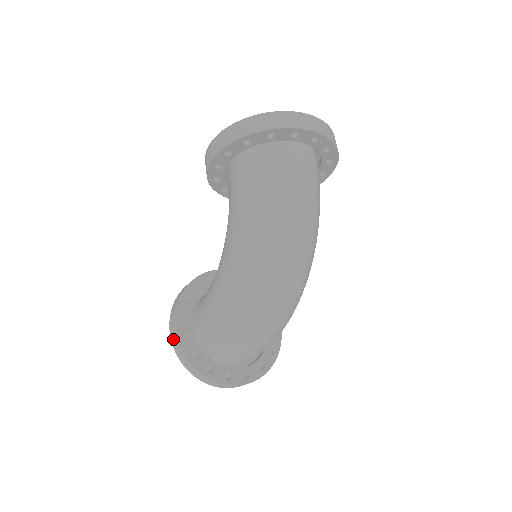
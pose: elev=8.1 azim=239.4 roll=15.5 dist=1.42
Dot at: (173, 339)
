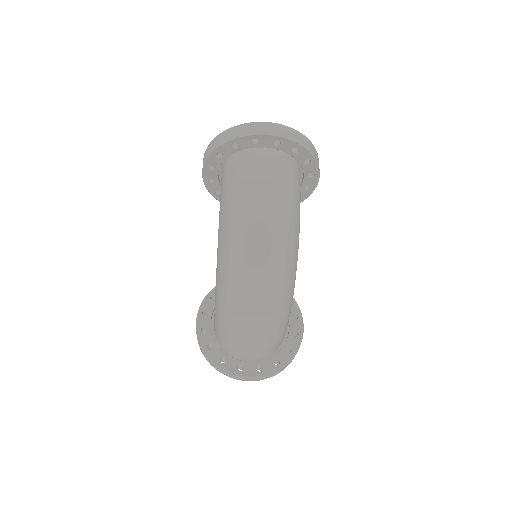
Dot at: occluded
